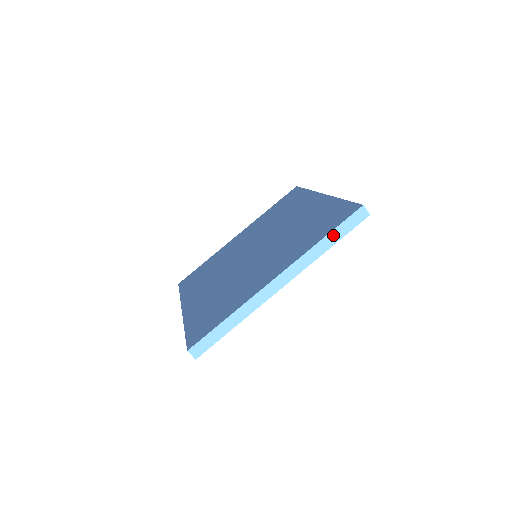
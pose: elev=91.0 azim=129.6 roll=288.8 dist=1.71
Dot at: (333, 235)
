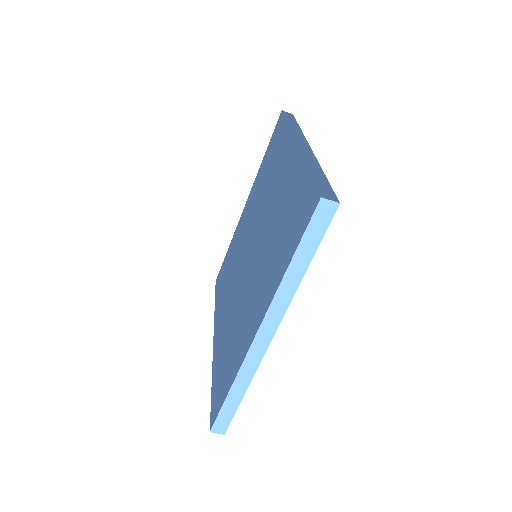
Dot at: (300, 255)
